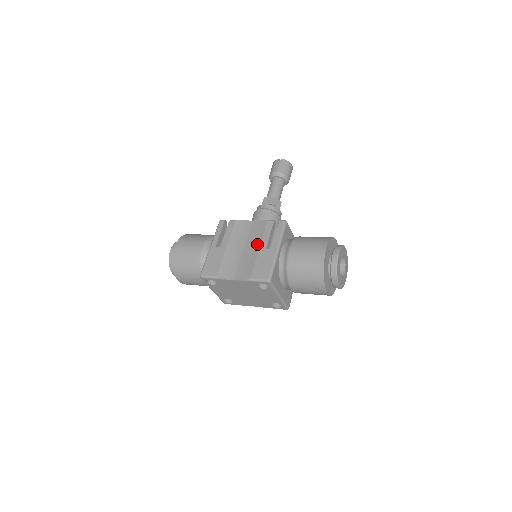
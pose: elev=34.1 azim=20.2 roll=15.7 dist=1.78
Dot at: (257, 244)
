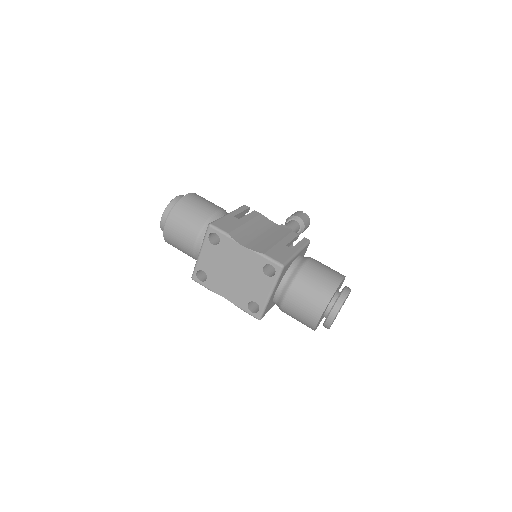
Dot at: (278, 238)
